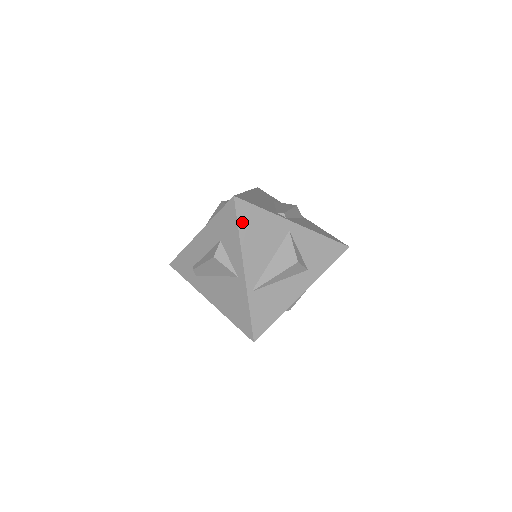
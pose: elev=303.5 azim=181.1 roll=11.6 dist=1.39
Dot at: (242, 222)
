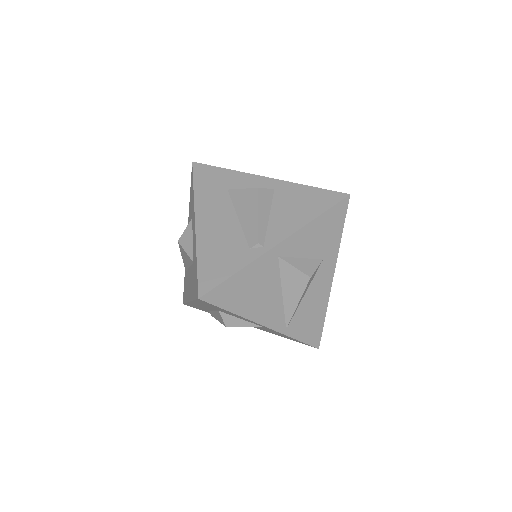
Dot at: (228, 304)
